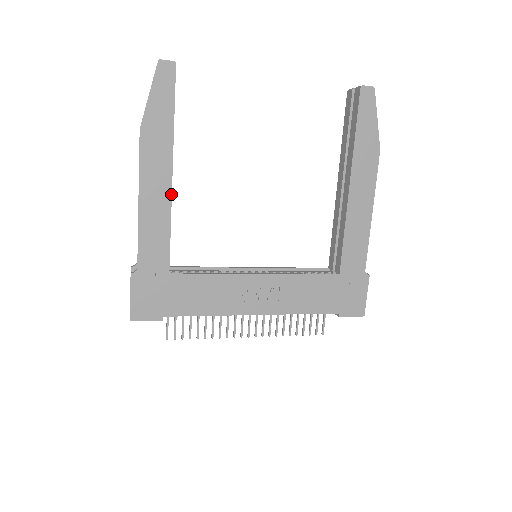
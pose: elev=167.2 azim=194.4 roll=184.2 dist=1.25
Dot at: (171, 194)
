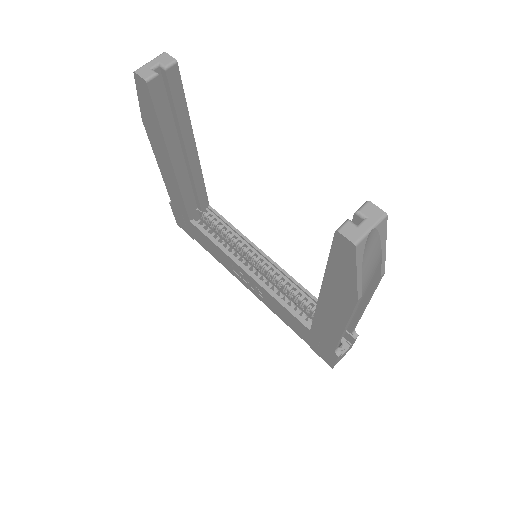
Dot at: (176, 178)
